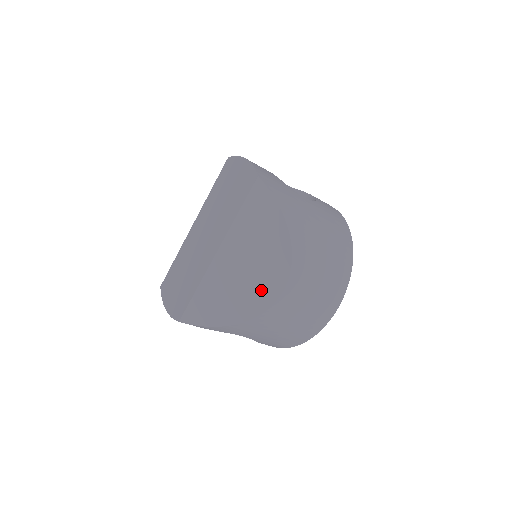
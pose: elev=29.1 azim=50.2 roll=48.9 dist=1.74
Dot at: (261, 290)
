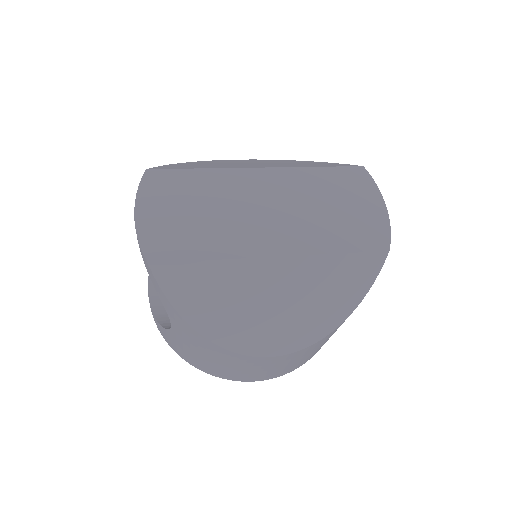
Dot at: (260, 334)
